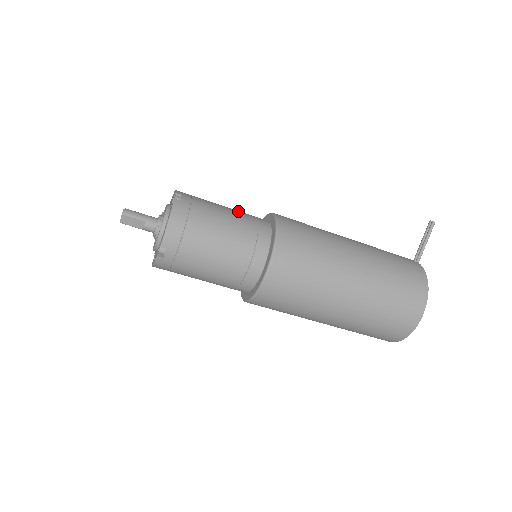
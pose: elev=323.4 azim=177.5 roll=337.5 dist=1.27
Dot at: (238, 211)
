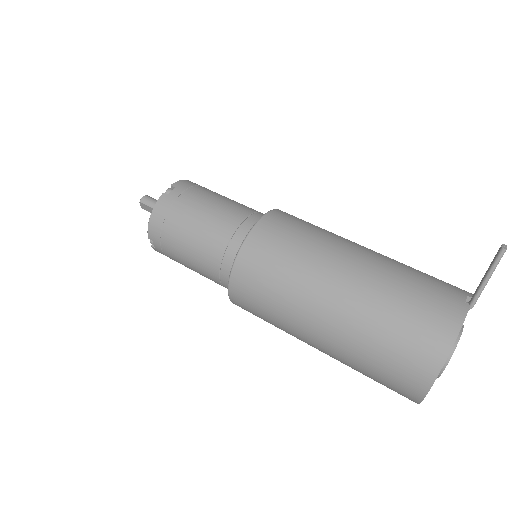
Dot at: (231, 206)
